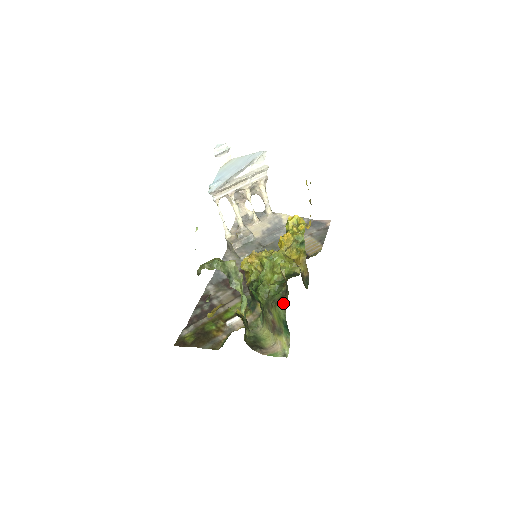
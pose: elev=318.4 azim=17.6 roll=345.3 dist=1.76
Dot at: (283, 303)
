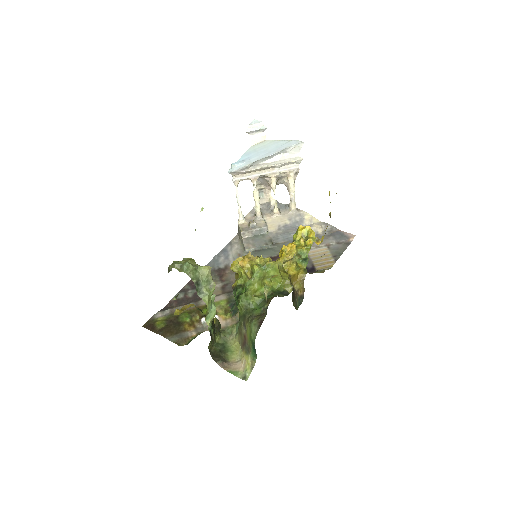
Dot at: (258, 323)
